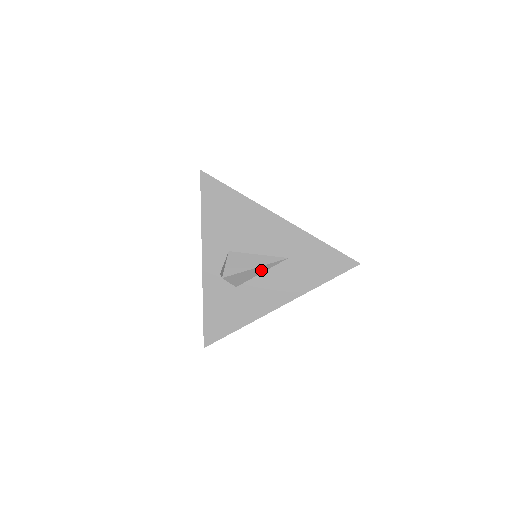
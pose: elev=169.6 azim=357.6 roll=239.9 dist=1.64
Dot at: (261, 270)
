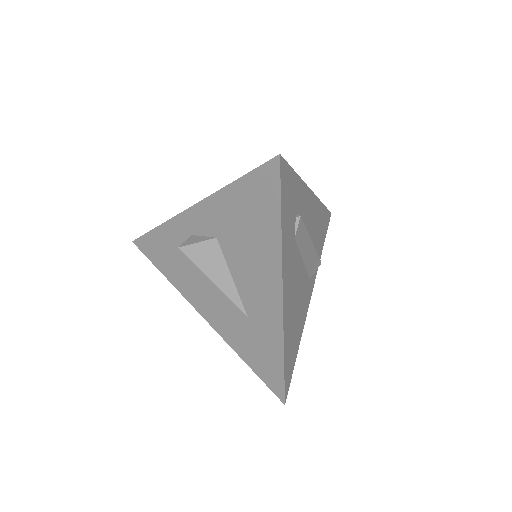
Dot at: occluded
